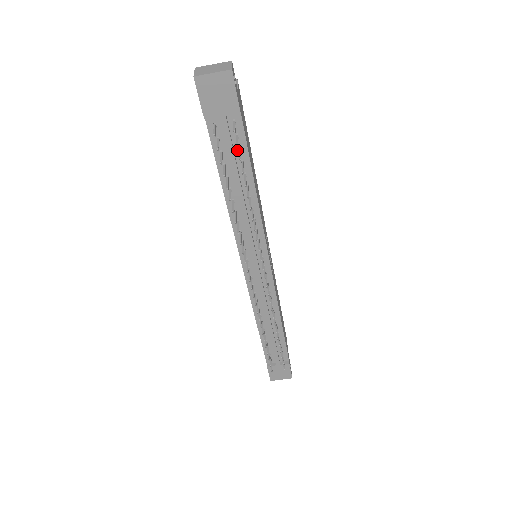
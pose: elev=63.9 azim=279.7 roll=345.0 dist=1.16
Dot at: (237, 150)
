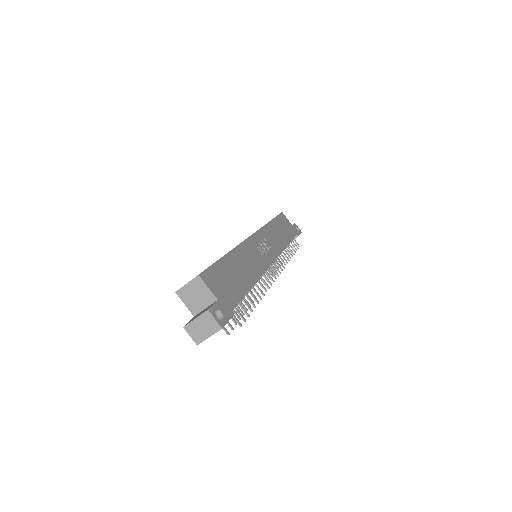
Dot at: occluded
